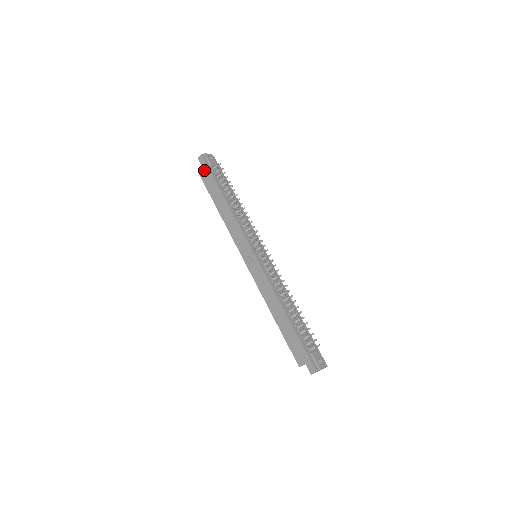
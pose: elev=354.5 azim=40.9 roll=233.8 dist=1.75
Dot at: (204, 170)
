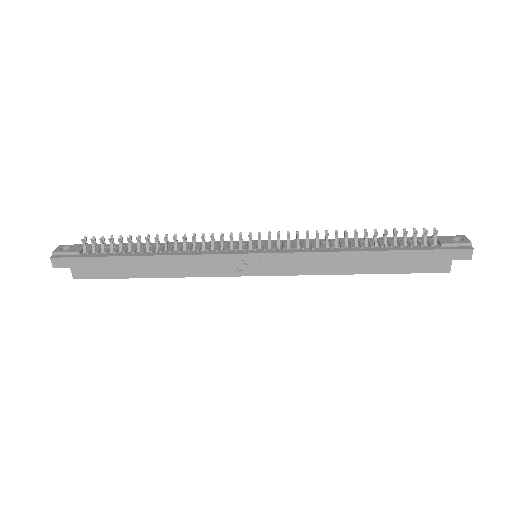
Dot at: (78, 267)
